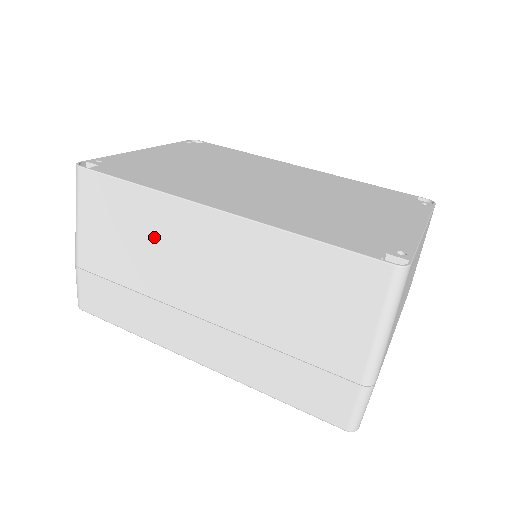
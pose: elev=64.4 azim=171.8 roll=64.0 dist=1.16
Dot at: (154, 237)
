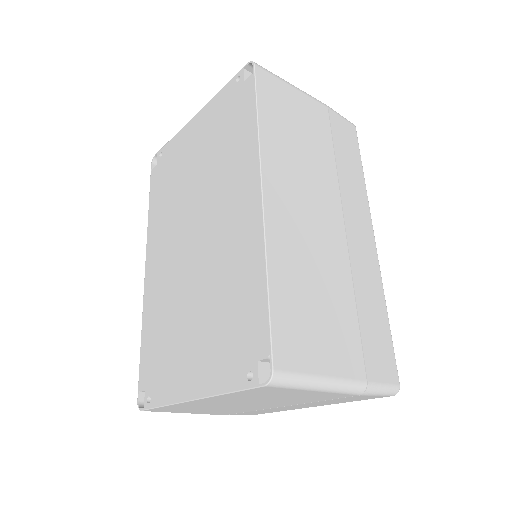
Dot at: occluded
